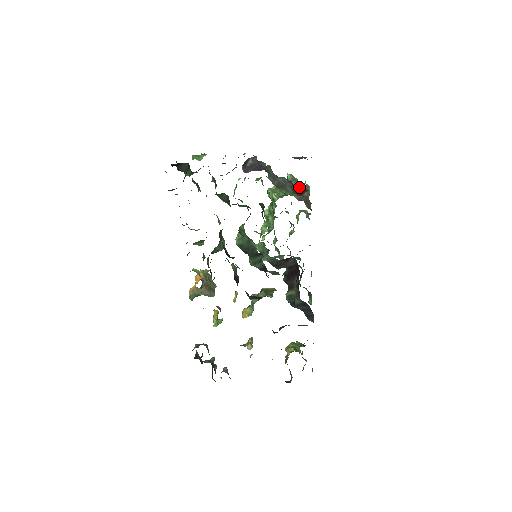
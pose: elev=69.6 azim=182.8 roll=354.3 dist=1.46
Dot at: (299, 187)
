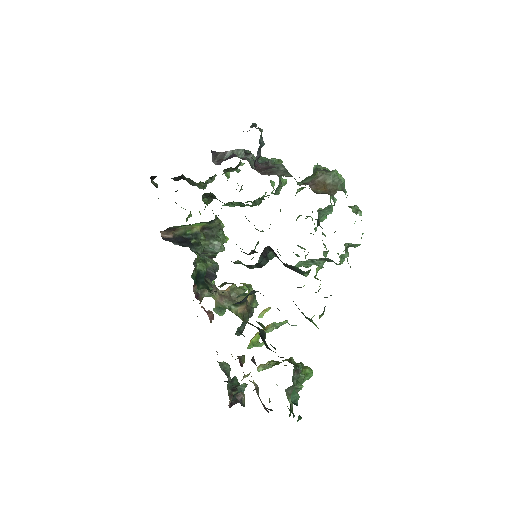
Dot at: (315, 173)
